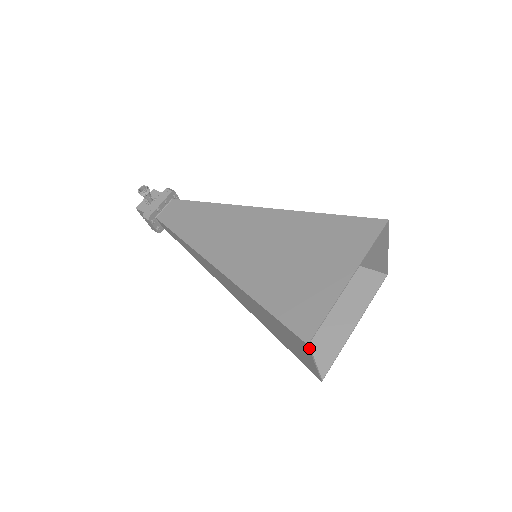
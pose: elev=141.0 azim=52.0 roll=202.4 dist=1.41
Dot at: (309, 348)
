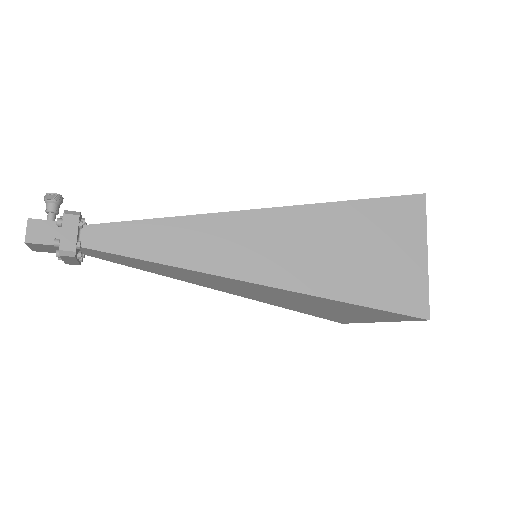
Dot at: (425, 203)
